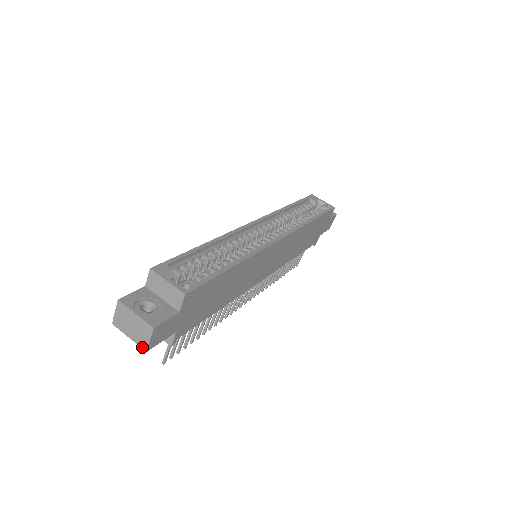
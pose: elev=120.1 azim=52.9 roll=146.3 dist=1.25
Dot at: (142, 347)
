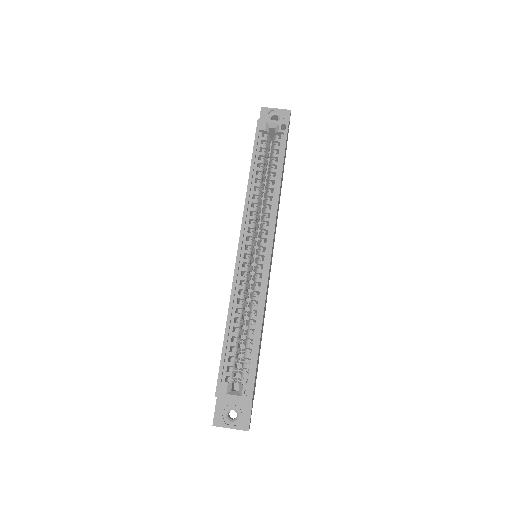
Dot at: occluded
